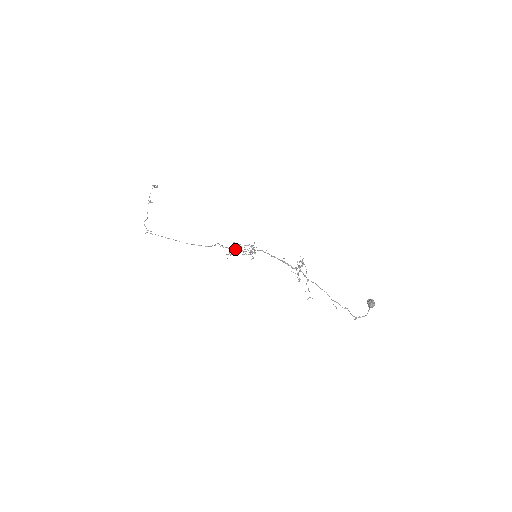
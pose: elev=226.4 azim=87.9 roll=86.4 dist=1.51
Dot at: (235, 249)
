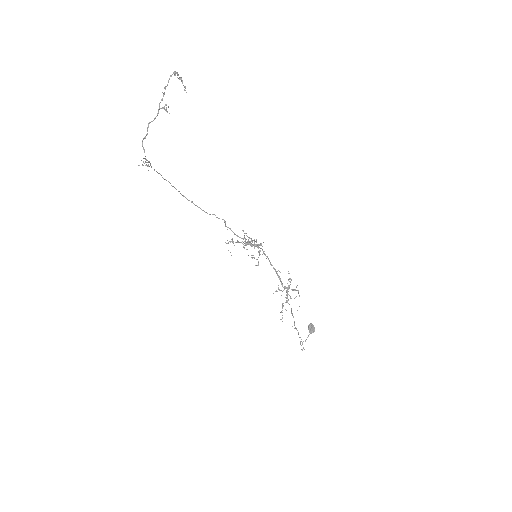
Dot at: occluded
